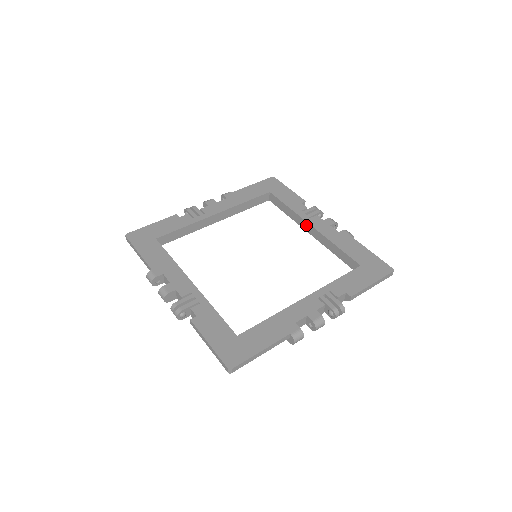
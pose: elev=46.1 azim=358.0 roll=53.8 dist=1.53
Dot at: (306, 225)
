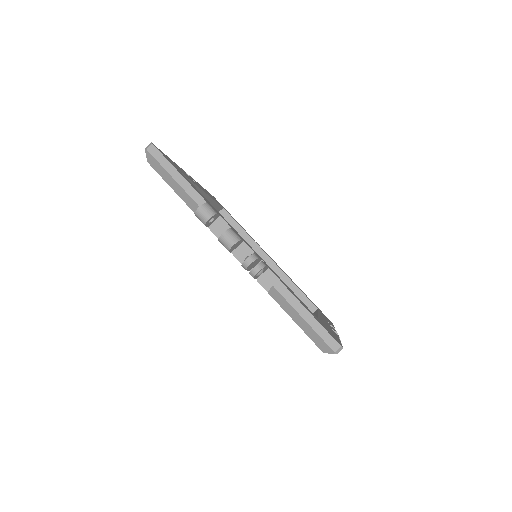
Dot at: (262, 255)
